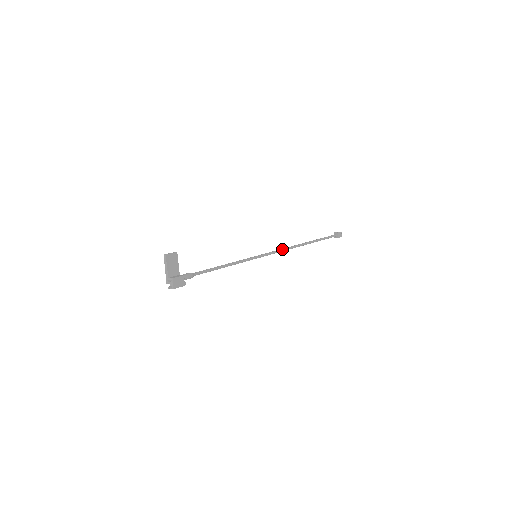
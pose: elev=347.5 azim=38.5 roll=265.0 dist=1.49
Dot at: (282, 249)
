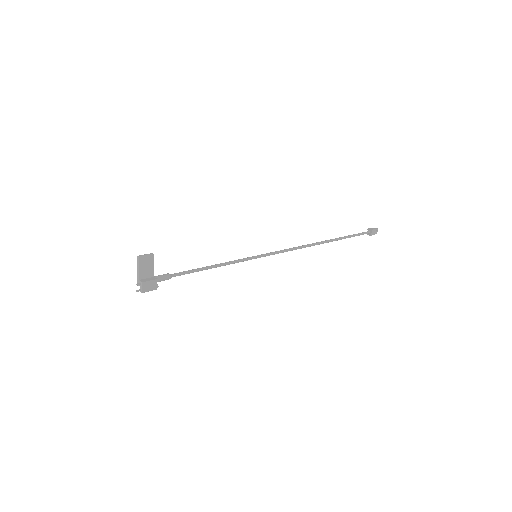
Dot at: (292, 248)
